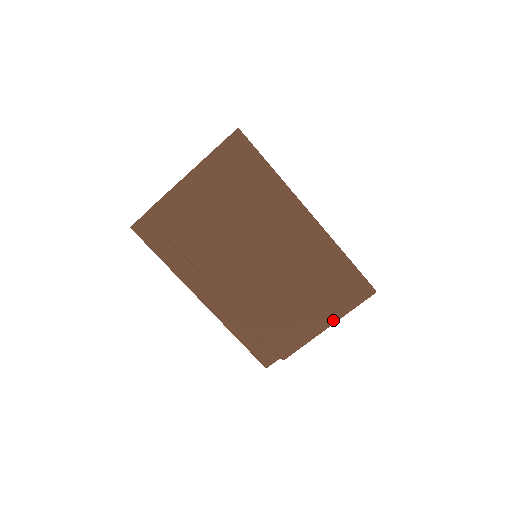
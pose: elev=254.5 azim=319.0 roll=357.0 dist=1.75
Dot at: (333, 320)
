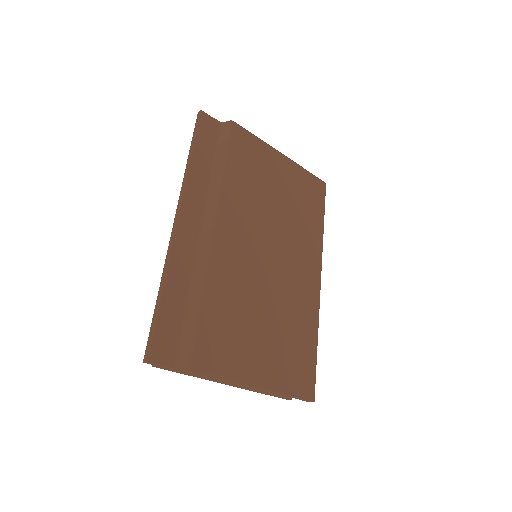
Dot at: (268, 384)
